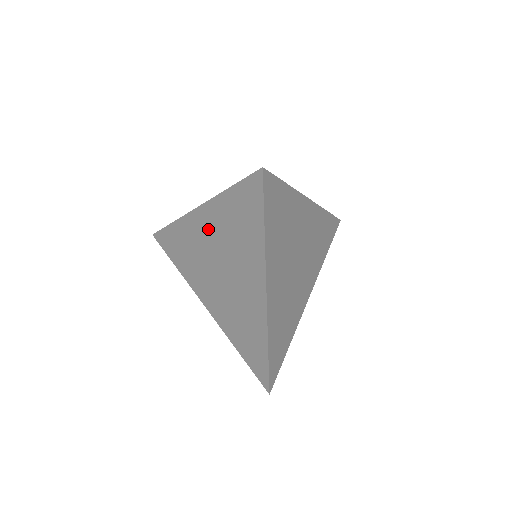
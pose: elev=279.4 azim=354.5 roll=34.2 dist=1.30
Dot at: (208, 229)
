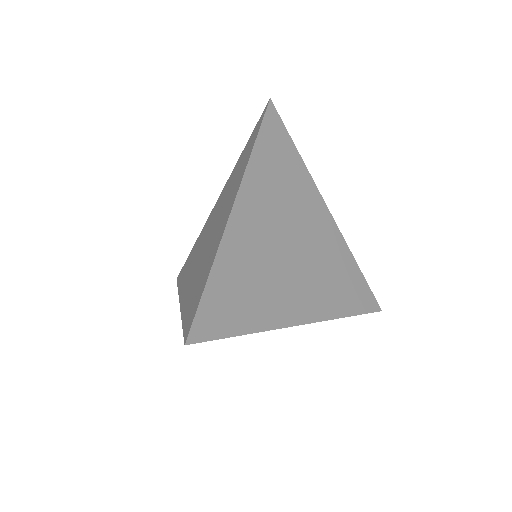
Dot at: occluded
